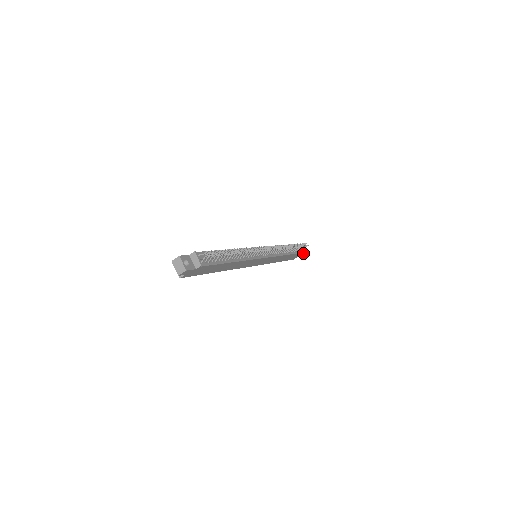
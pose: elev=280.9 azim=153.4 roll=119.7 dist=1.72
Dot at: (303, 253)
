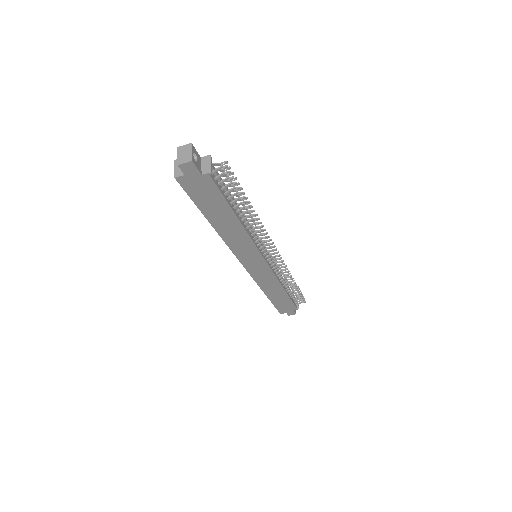
Dot at: (294, 311)
